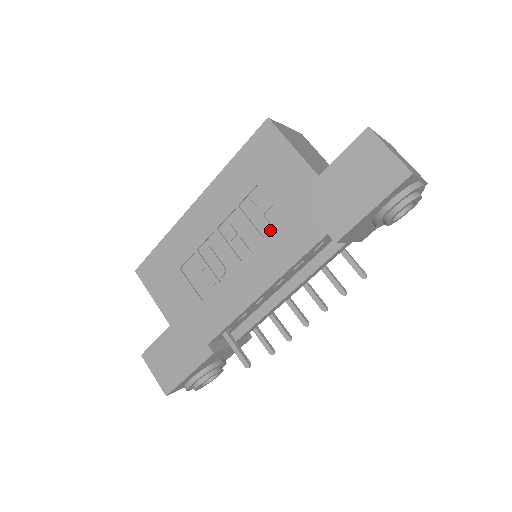
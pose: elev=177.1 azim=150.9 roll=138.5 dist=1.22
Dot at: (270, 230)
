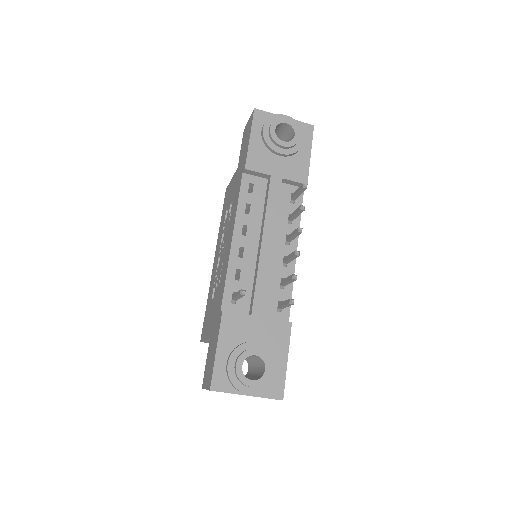
Dot at: occluded
